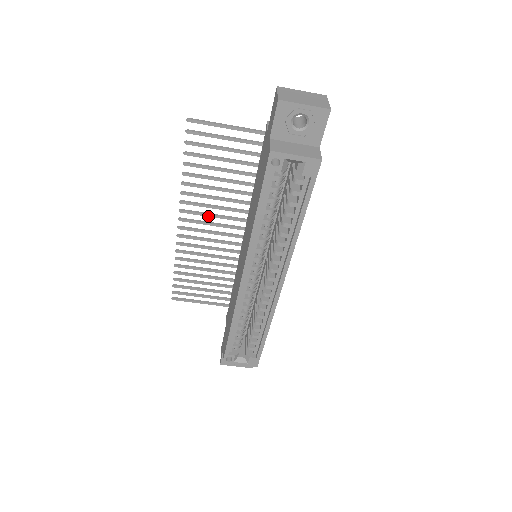
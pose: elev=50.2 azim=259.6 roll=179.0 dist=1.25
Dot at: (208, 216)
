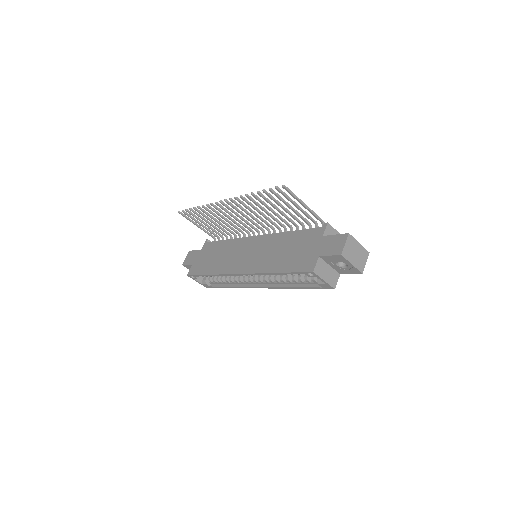
Dot at: (245, 212)
